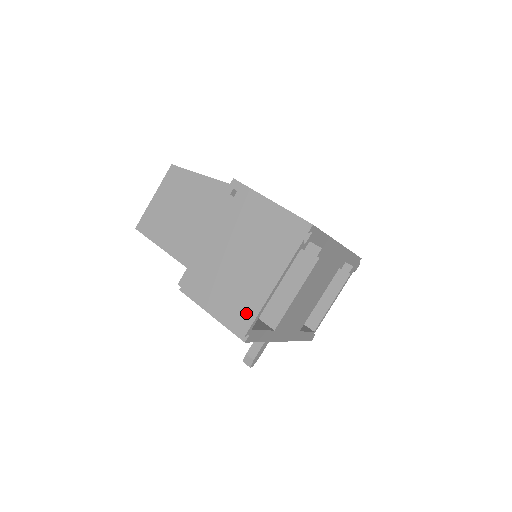
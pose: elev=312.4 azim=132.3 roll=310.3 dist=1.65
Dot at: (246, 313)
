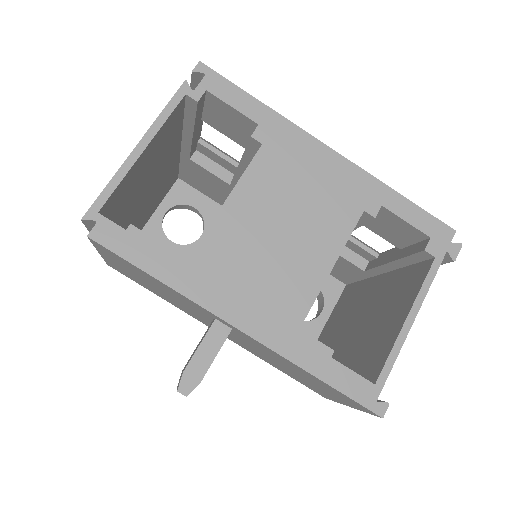
Dot at: occluded
